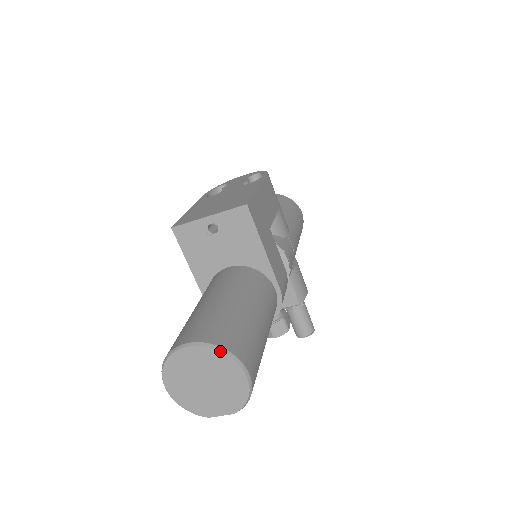
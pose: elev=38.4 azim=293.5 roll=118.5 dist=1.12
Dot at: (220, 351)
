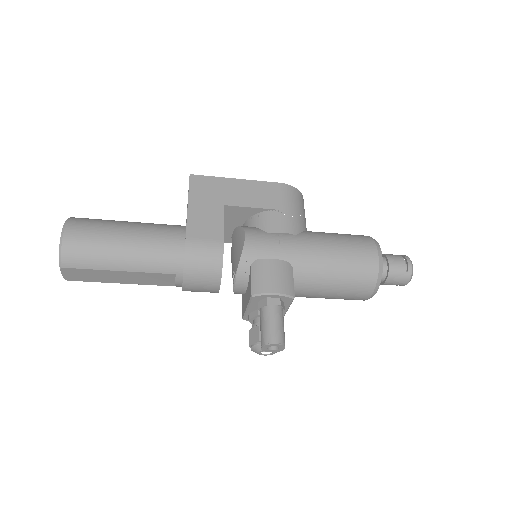
Dot at: (68, 219)
